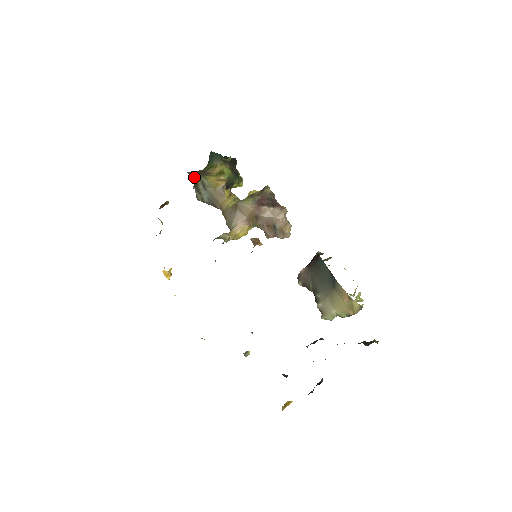
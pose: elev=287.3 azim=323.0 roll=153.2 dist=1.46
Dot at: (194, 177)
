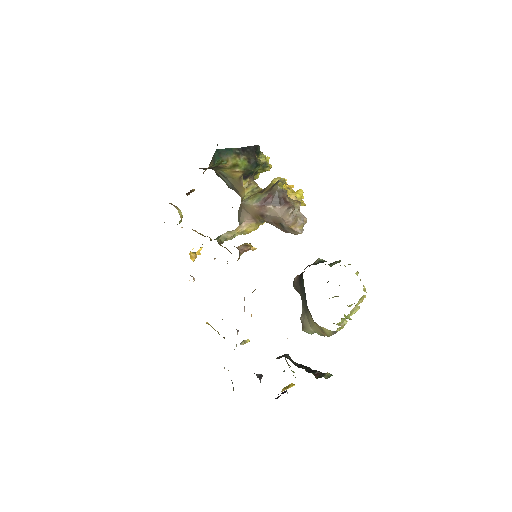
Dot at: occluded
